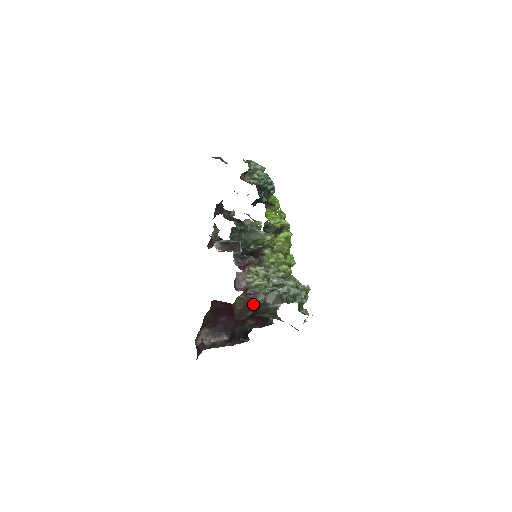
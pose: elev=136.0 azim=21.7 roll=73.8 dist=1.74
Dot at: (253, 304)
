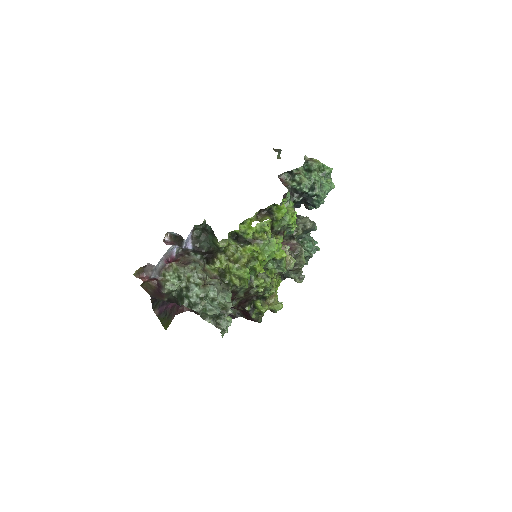
Dot at: (162, 293)
